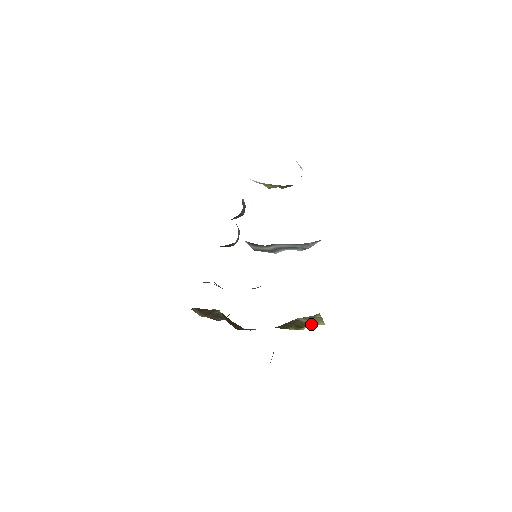
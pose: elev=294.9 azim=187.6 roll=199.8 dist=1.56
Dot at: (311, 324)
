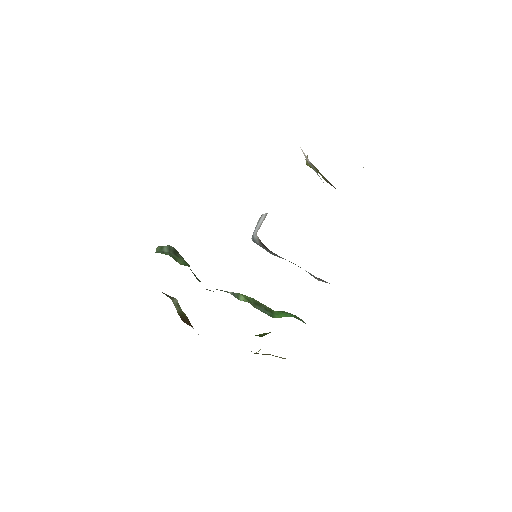
Dot at: (272, 355)
